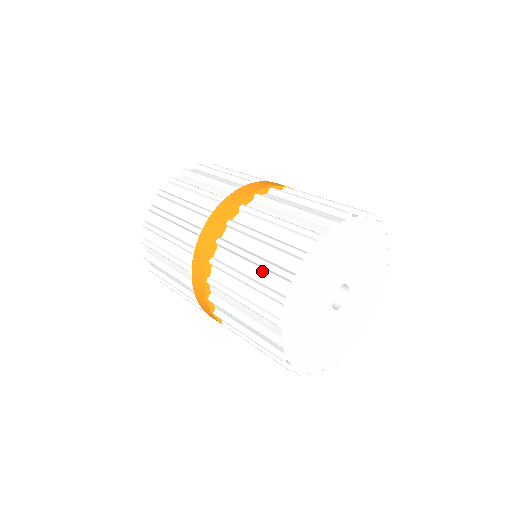
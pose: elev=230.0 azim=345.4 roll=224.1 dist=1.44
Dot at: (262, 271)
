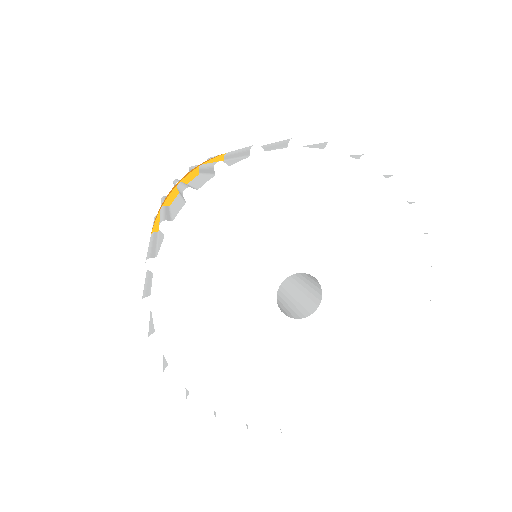
Dot at: occluded
